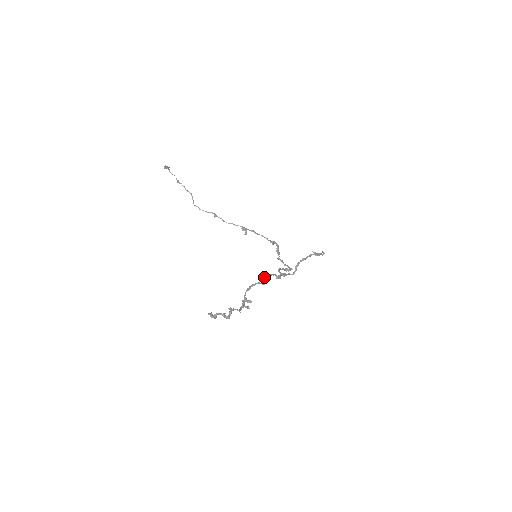
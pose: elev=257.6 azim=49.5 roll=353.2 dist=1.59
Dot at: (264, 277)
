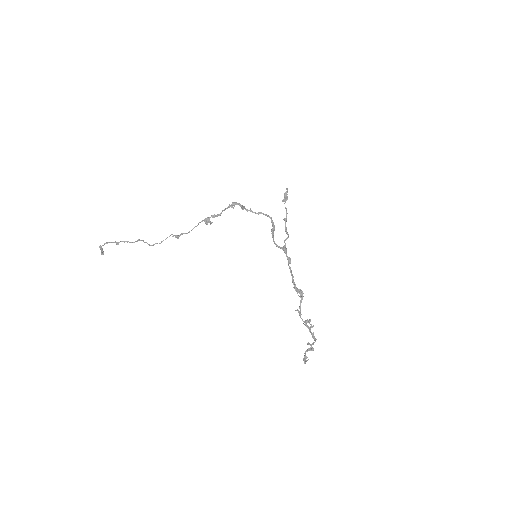
Dot at: (296, 289)
